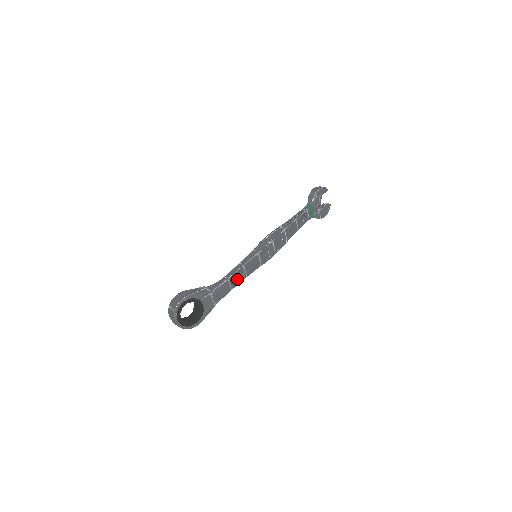
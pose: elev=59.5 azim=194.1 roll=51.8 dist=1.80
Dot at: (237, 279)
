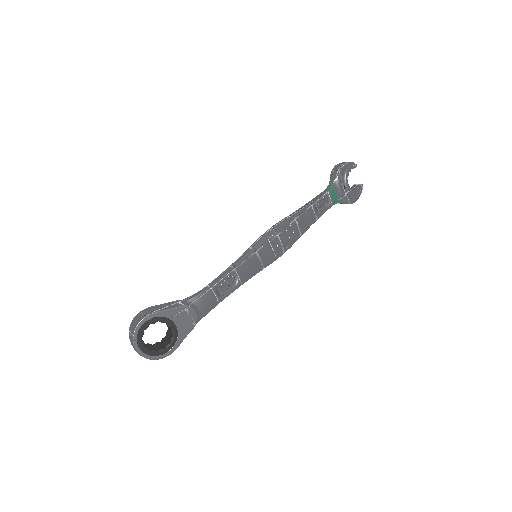
Dot at: (227, 288)
